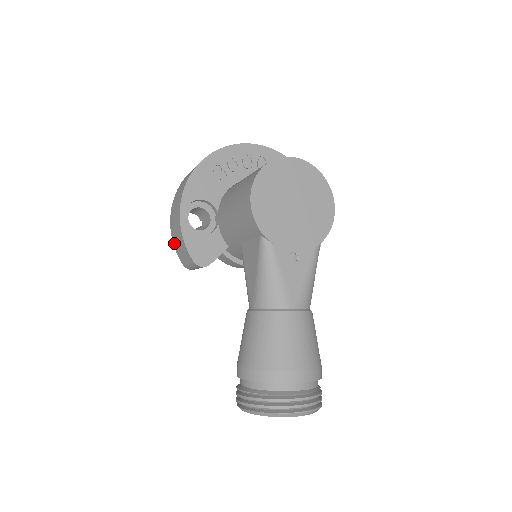
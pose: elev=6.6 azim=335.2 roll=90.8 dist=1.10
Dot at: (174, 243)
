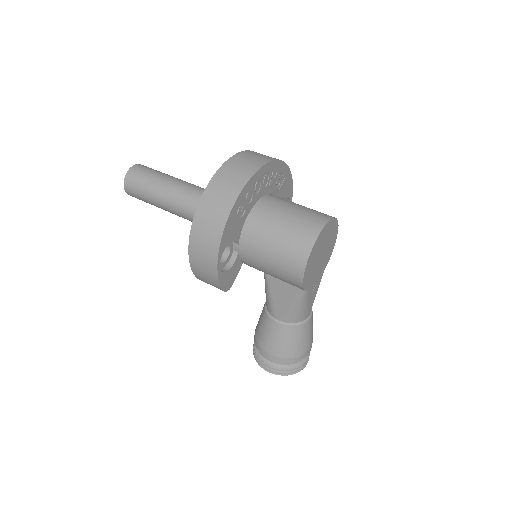
Dot at: (194, 270)
